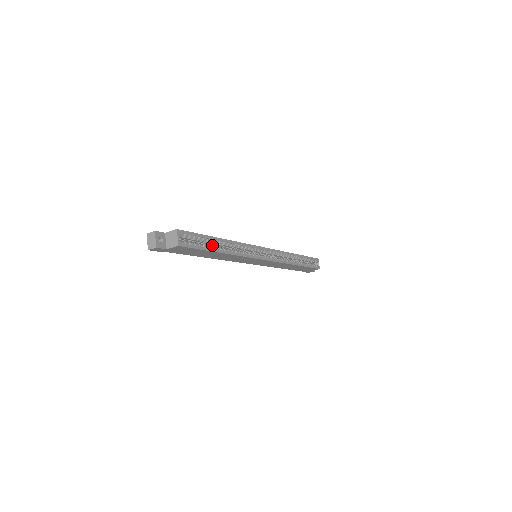
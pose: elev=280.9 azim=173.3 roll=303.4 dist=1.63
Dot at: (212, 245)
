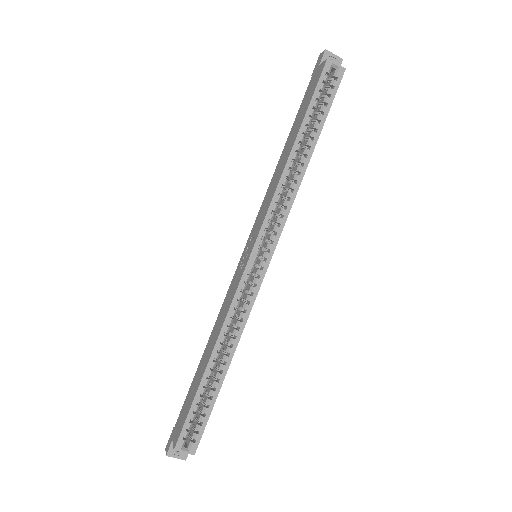
Dot at: (211, 369)
